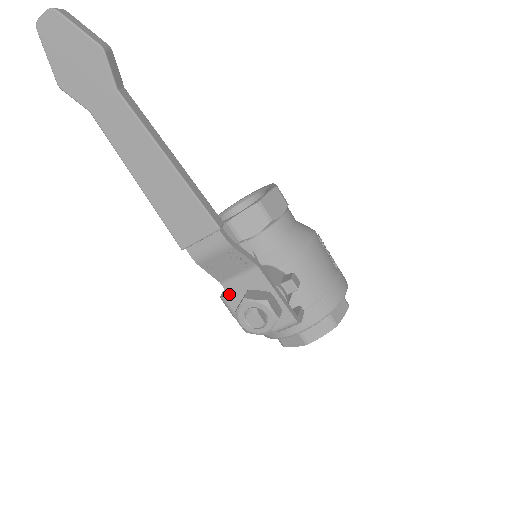
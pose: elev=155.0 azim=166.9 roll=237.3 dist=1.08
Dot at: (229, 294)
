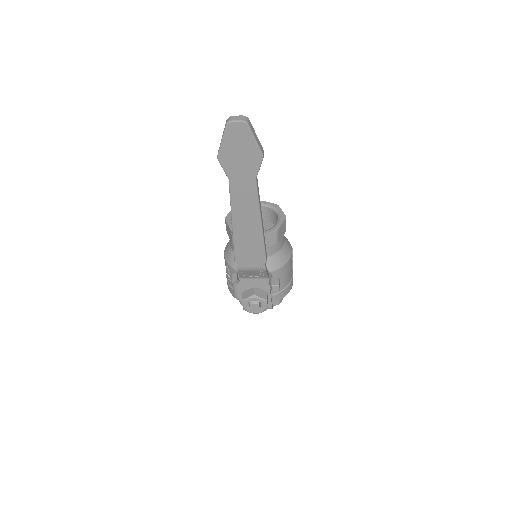
Dot at: (241, 284)
